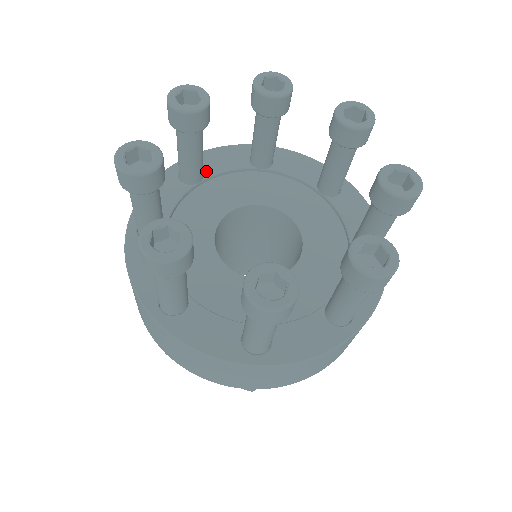
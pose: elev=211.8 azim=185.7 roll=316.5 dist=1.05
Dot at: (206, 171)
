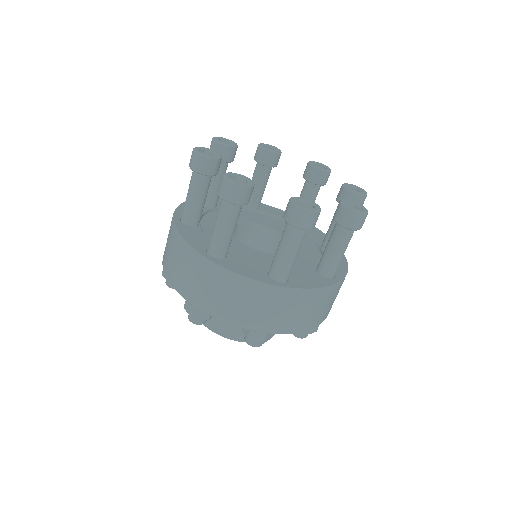
Dot at: (261, 209)
